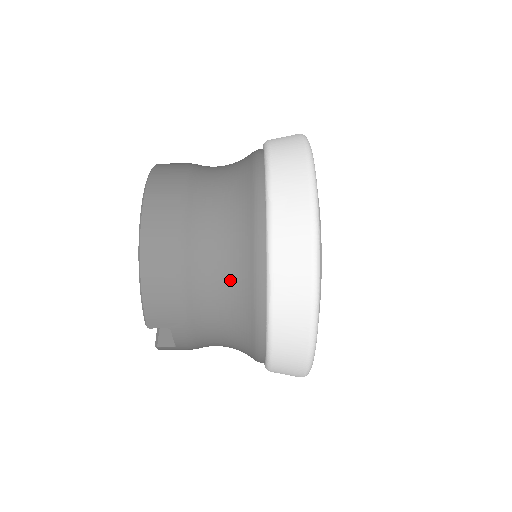
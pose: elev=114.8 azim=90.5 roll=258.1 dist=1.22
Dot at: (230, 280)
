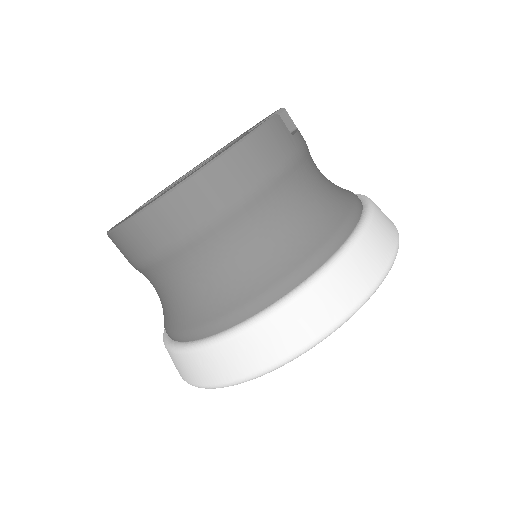
Dot at: (162, 303)
